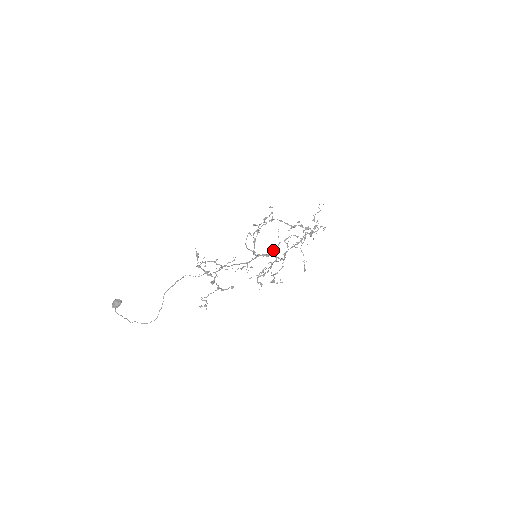
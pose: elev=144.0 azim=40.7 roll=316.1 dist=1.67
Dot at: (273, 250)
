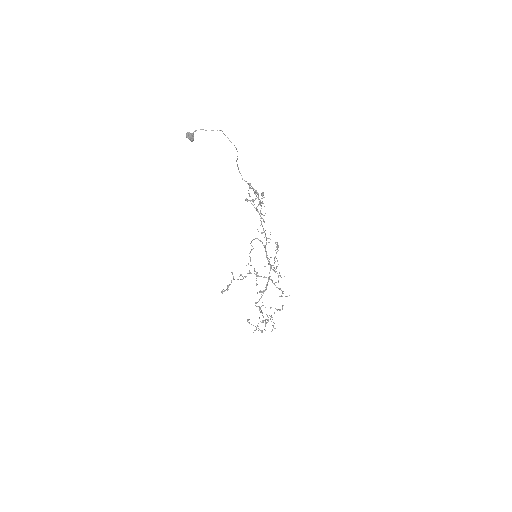
Dot at: occluded
